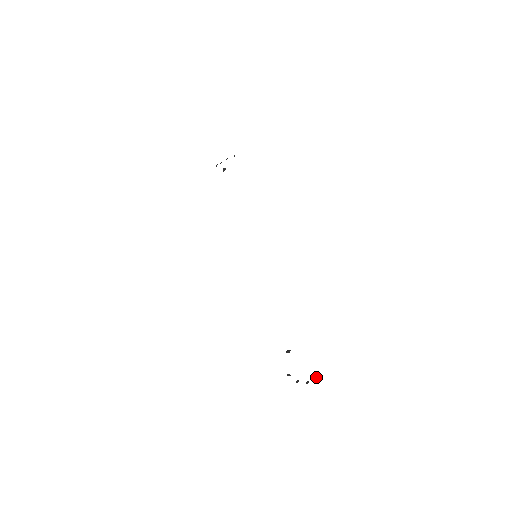
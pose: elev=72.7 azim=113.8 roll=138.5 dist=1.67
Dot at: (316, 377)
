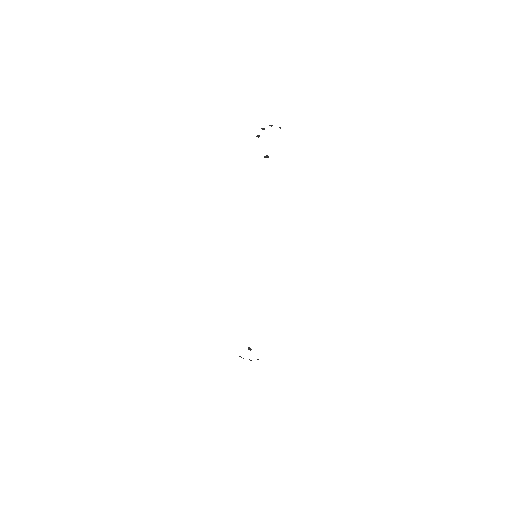
Dot at: occluded
